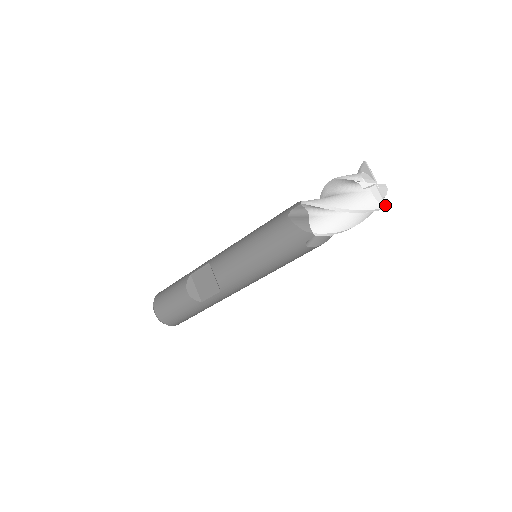
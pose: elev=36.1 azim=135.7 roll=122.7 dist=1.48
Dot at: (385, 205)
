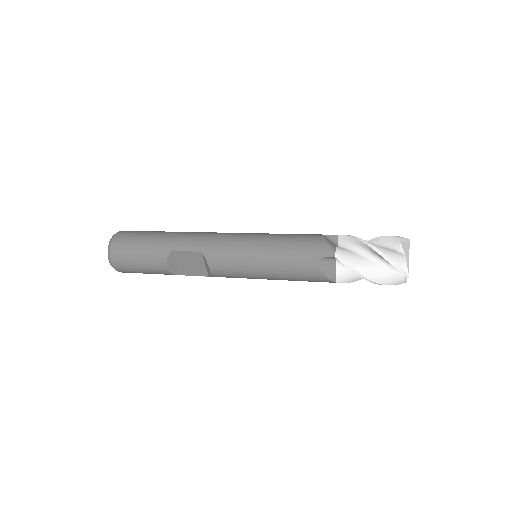
Dot at: occluded
